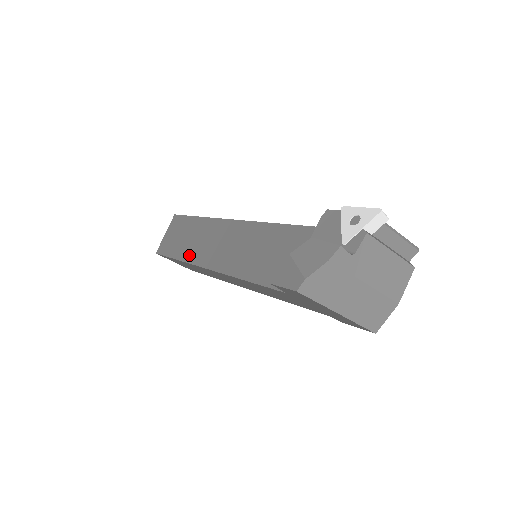
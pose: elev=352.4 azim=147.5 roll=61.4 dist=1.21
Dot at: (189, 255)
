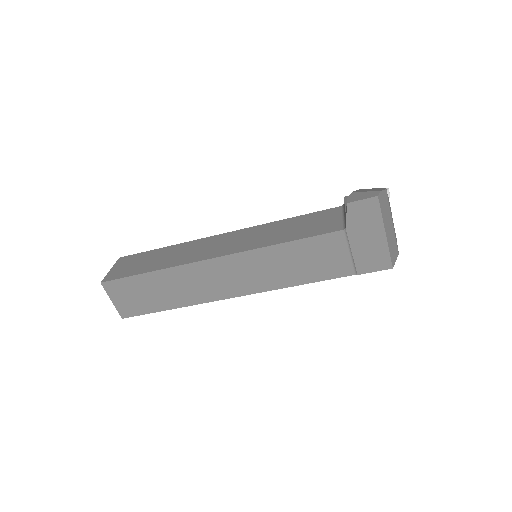
Dot at: (175, 262)
